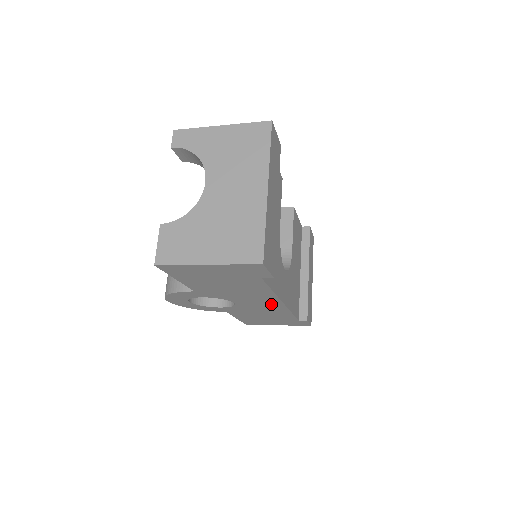
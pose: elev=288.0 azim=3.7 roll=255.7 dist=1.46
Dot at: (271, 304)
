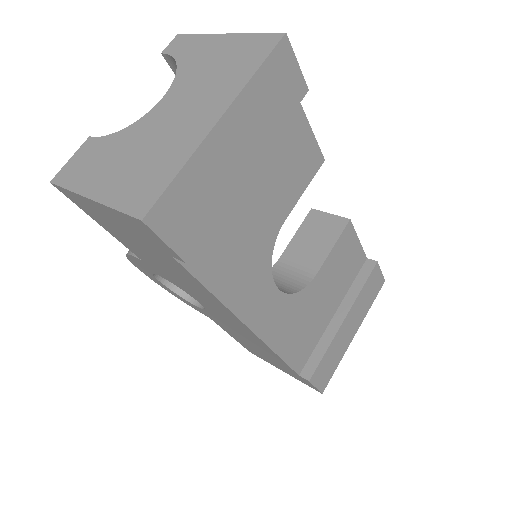
Dot at: (240, 325)
